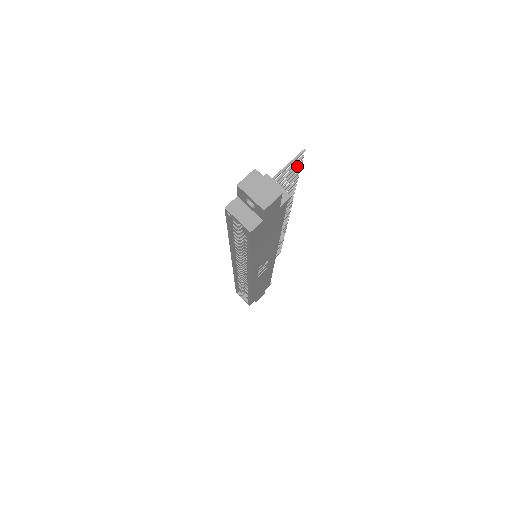
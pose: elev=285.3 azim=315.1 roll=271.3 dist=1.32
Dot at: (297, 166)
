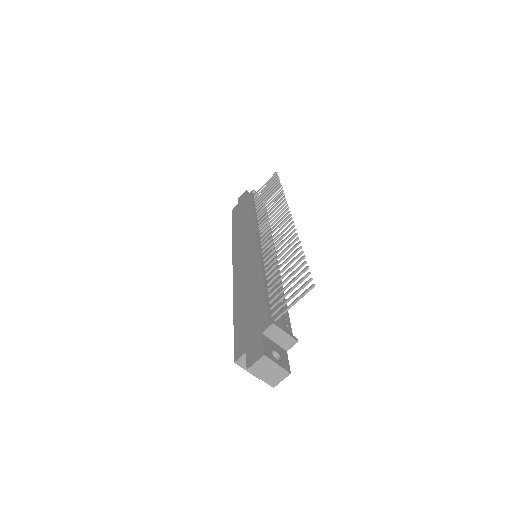
Dot at: (304, 279)
